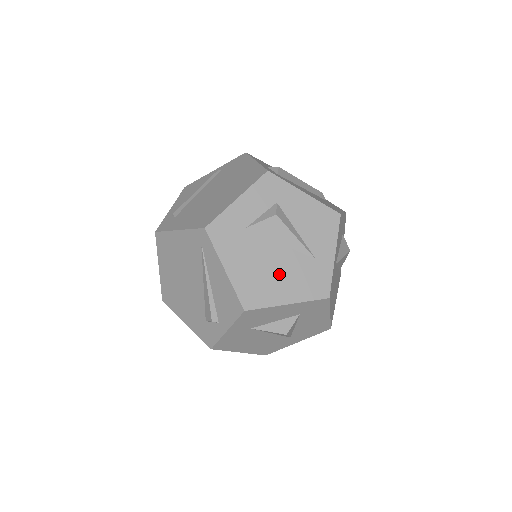
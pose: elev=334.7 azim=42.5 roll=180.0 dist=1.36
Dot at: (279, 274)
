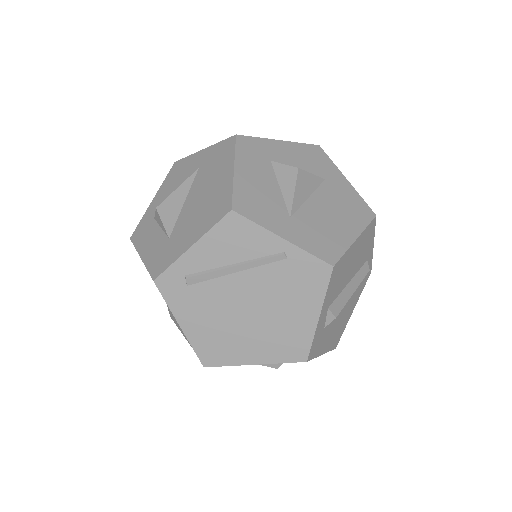
Dot at: occluded
